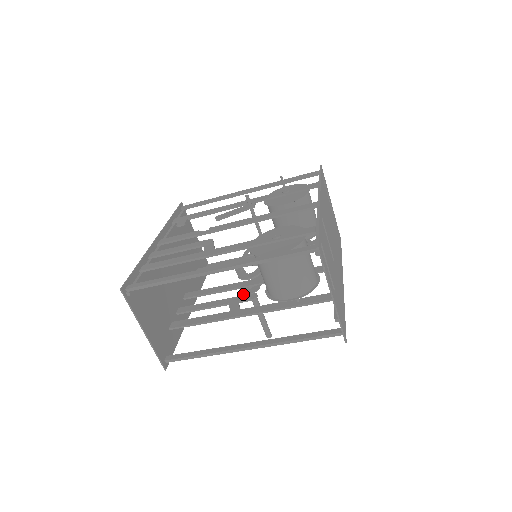
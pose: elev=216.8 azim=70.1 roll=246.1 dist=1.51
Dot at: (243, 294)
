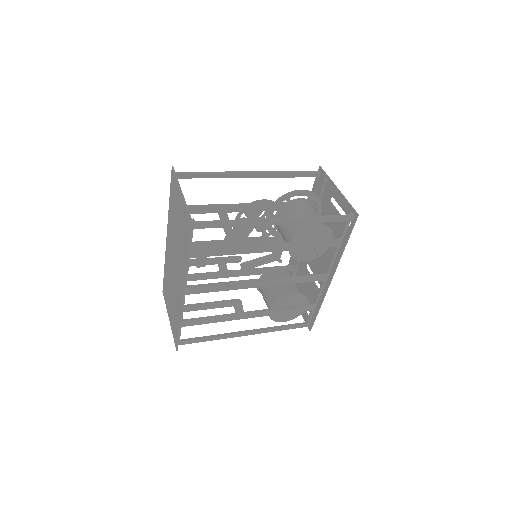
Dot at: occluded
